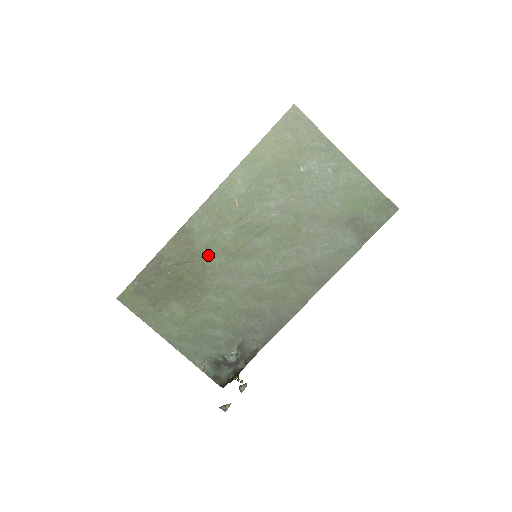
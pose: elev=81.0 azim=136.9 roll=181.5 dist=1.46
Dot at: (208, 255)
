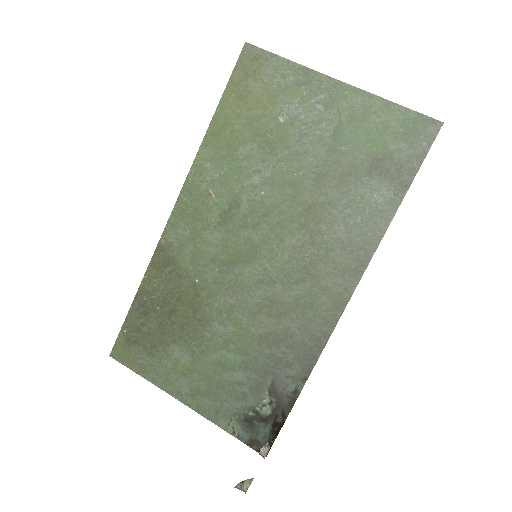
Dot at: (197, 272)
